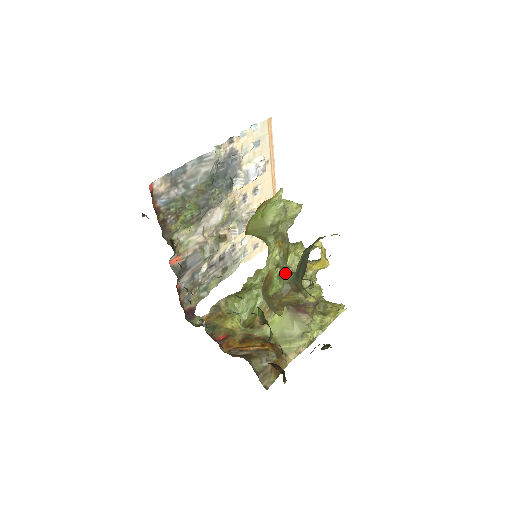
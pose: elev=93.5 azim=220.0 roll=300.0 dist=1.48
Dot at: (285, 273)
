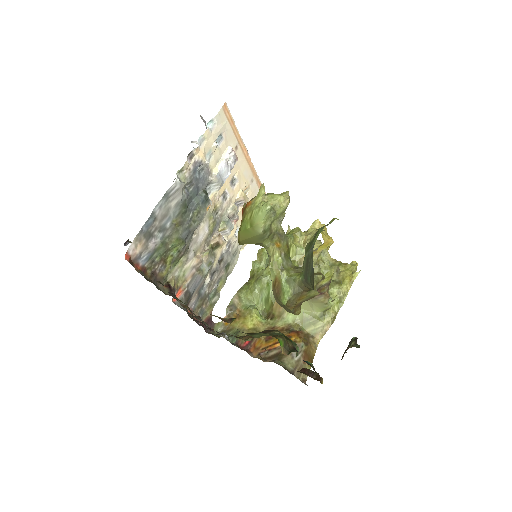
Dot at: (292, 275)
